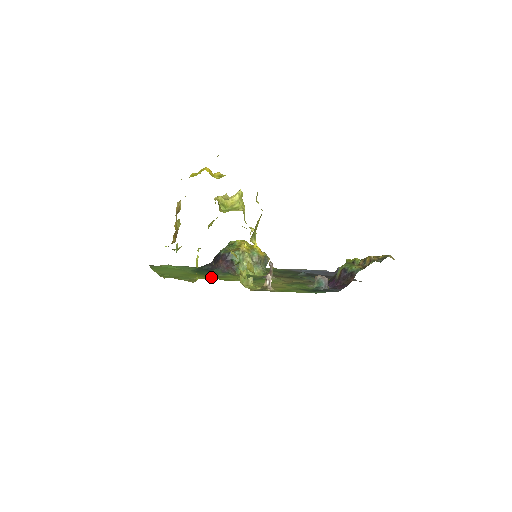
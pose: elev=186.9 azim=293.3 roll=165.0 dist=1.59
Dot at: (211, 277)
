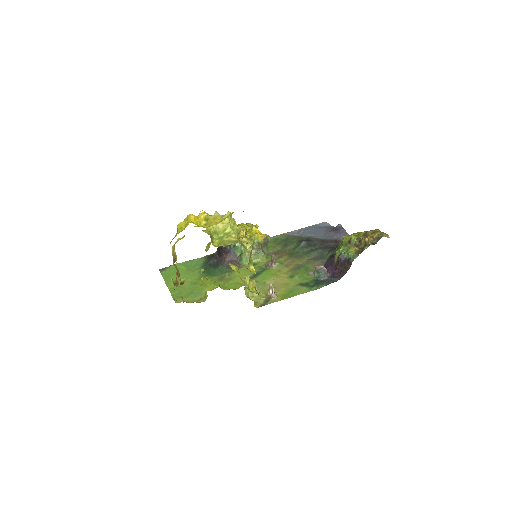
Dot at: (218, 284)
